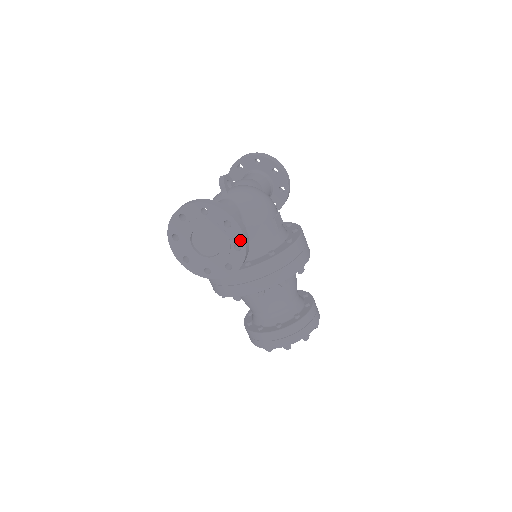
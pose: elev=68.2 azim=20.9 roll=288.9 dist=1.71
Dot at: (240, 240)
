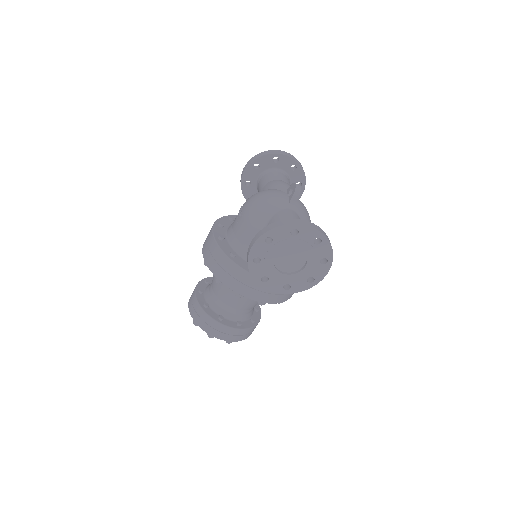
Dot at: (319, 277)
